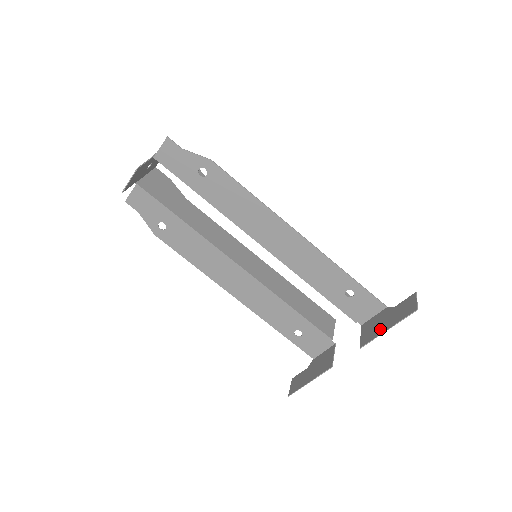
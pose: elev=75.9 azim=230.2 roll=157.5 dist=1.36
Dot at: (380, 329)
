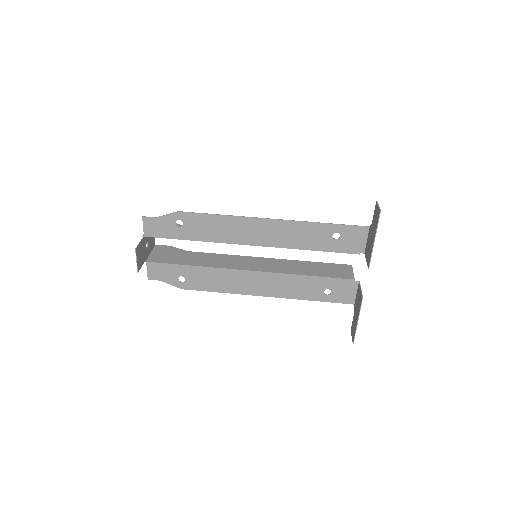
Dot at: (371, 245)
